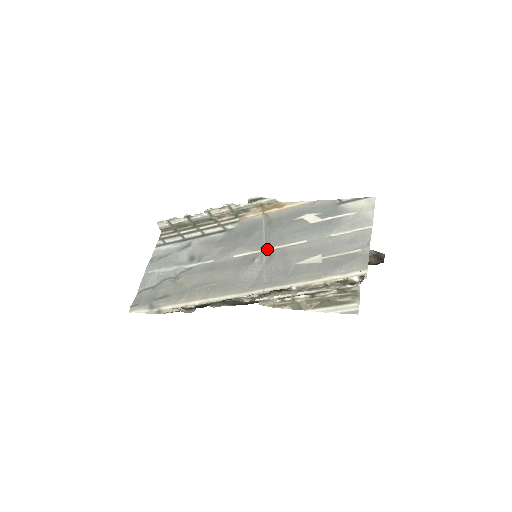
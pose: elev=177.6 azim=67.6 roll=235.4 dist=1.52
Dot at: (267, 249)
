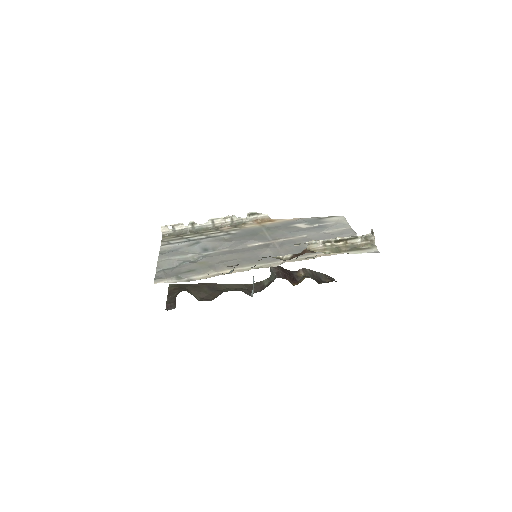
Dot at: (276, 241)
